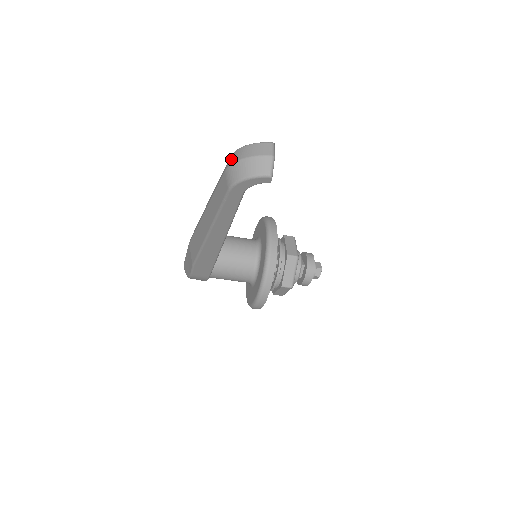
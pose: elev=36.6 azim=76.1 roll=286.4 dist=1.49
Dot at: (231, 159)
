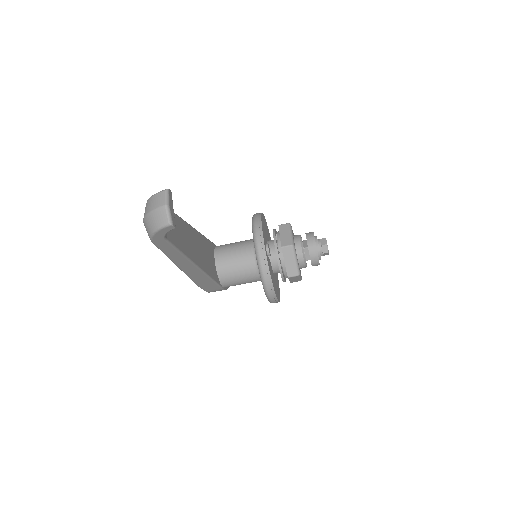
Dot at: occluded
